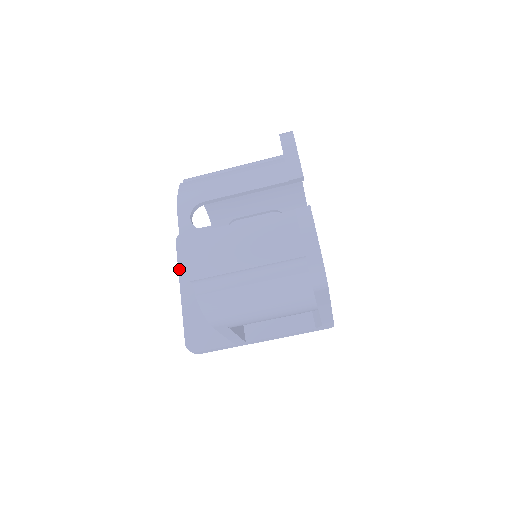
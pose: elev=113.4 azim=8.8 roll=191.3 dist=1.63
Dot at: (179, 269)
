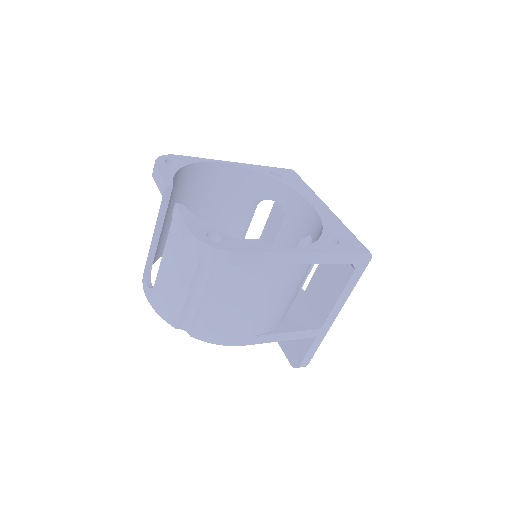
Dot at: occluded
